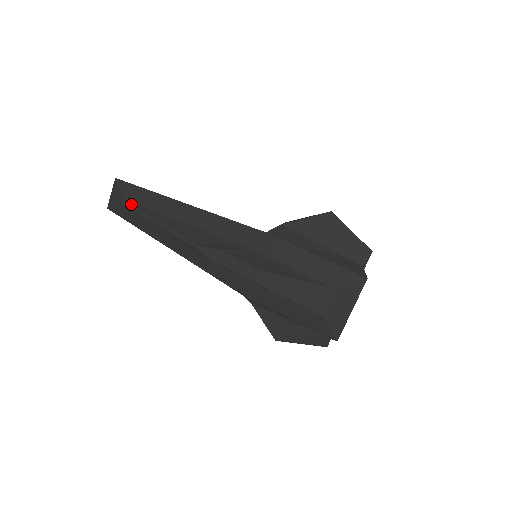
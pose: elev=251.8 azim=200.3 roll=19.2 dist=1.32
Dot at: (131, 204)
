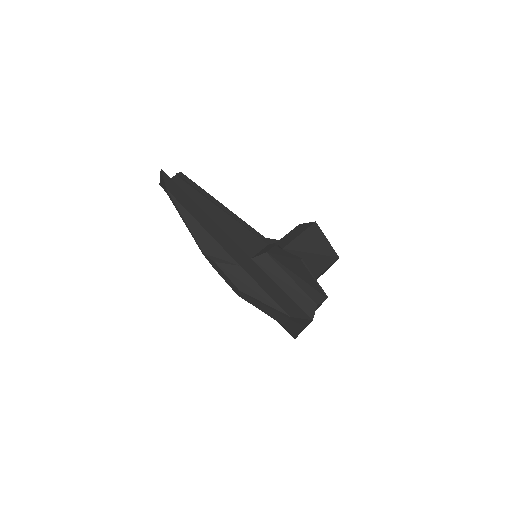
Dot at: (170, 195)
